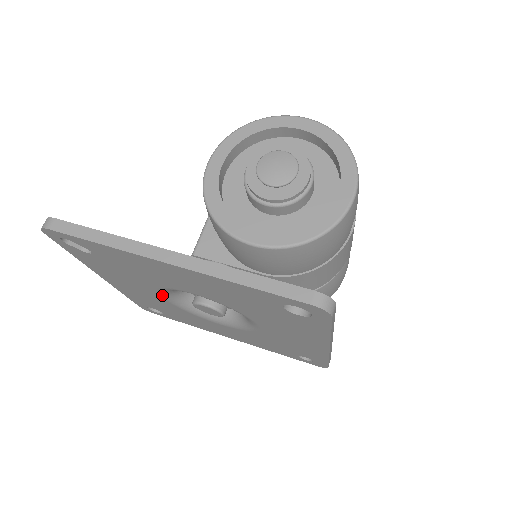
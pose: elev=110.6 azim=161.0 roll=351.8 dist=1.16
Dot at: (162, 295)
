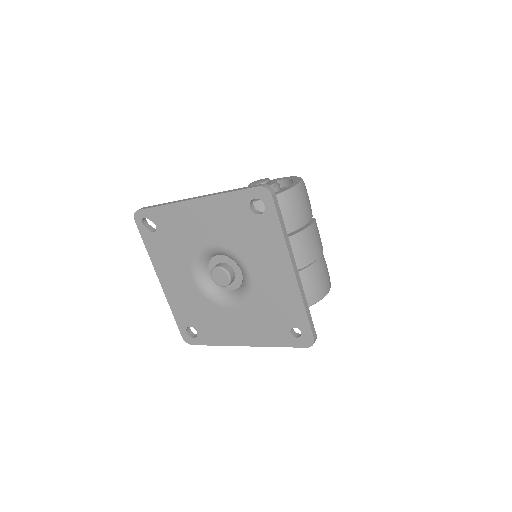
Dot at: (194, 277)
